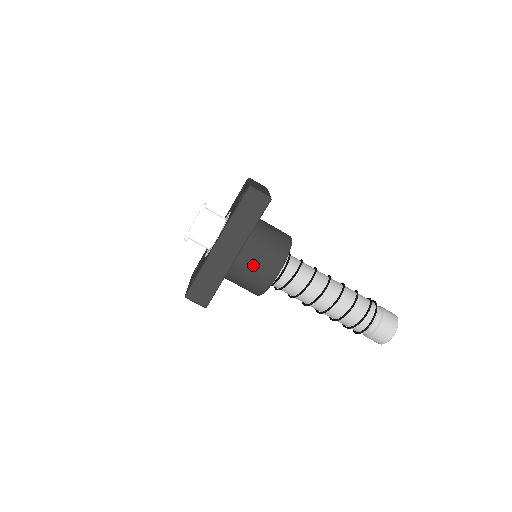
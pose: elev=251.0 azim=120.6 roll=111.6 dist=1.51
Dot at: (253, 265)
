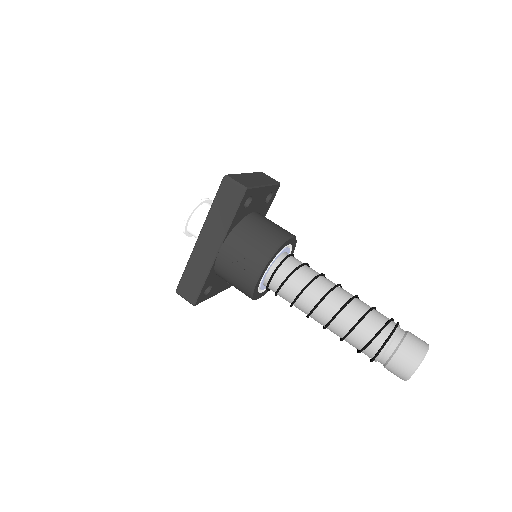
Dot at: (234, 263)
